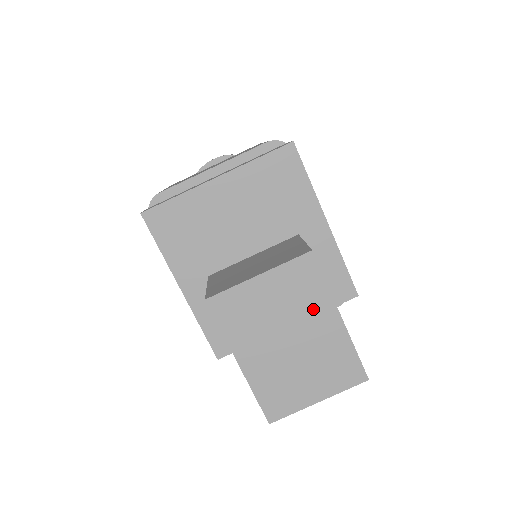
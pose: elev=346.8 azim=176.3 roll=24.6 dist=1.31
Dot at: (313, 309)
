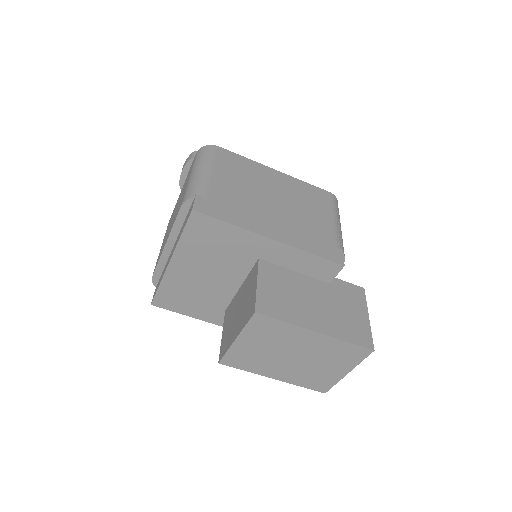
Dot at: (291, 337)
